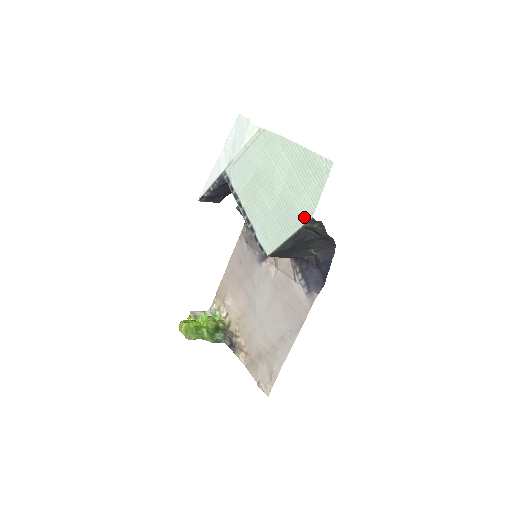
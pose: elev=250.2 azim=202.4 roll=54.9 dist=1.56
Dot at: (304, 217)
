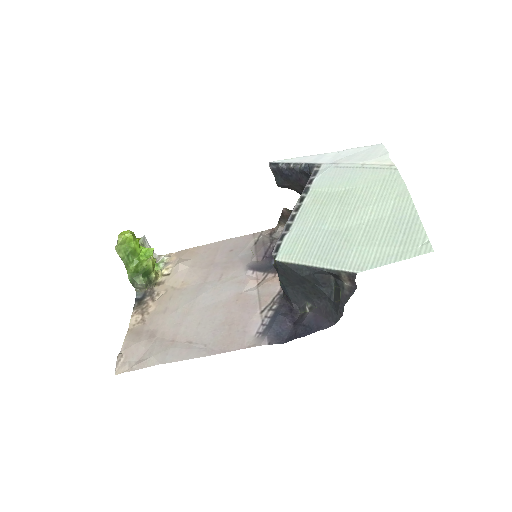
Dot at: (350, 265)
